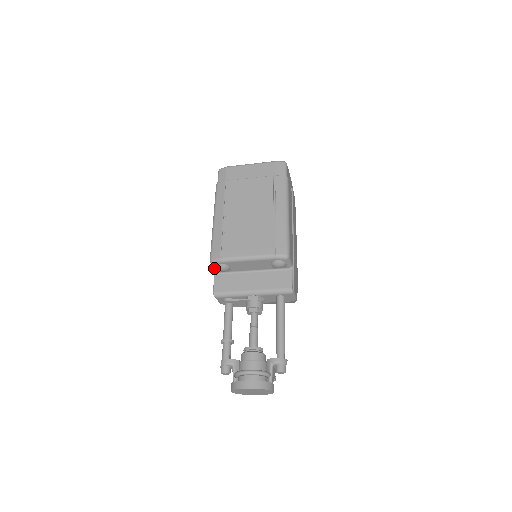
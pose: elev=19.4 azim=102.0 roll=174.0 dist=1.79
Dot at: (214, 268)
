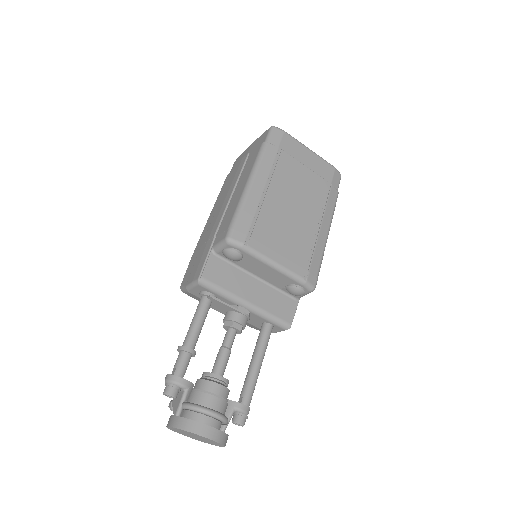
Dot at: (221, 247)
